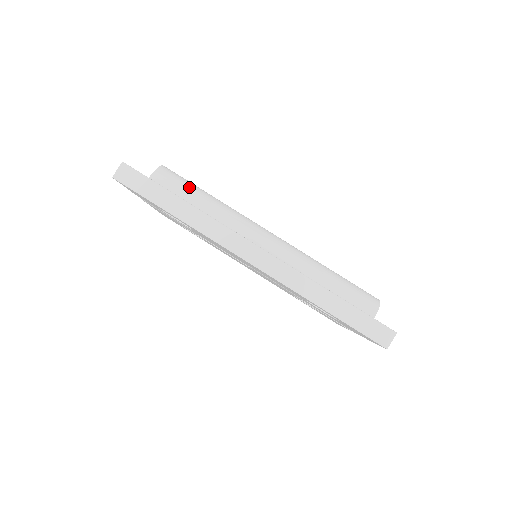
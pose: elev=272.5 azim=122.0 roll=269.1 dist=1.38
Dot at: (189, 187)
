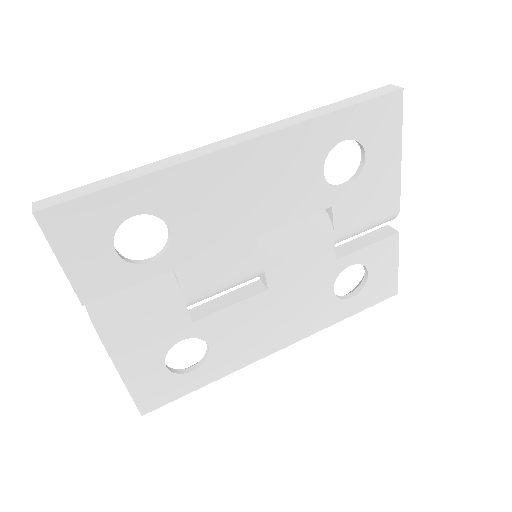
Dot at: occluded
